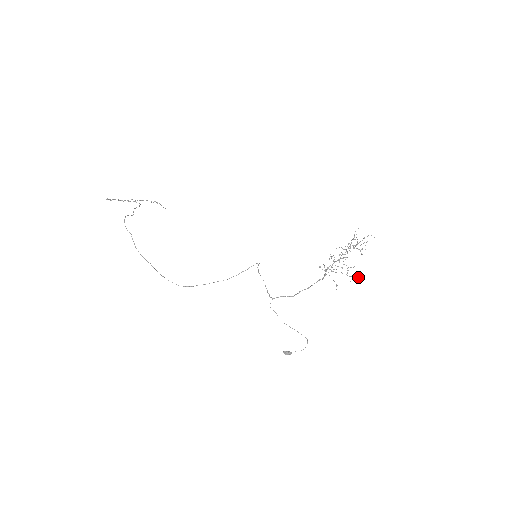
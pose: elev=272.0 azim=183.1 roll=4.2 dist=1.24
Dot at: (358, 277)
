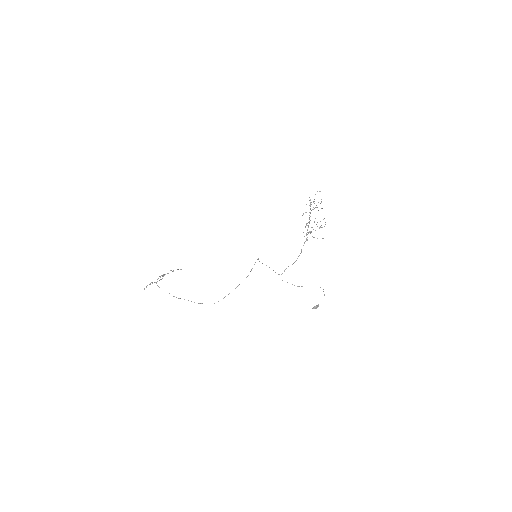
Dot at: occluded
